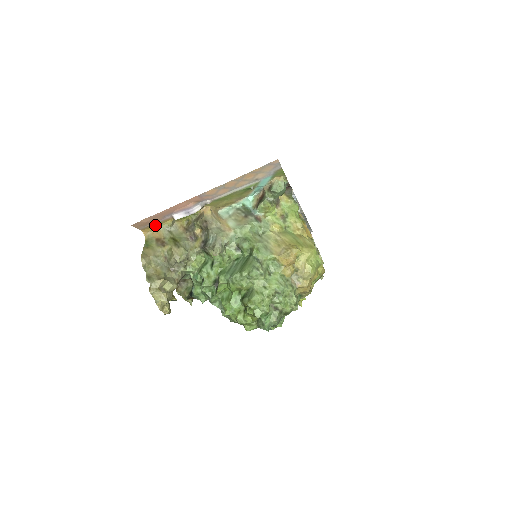
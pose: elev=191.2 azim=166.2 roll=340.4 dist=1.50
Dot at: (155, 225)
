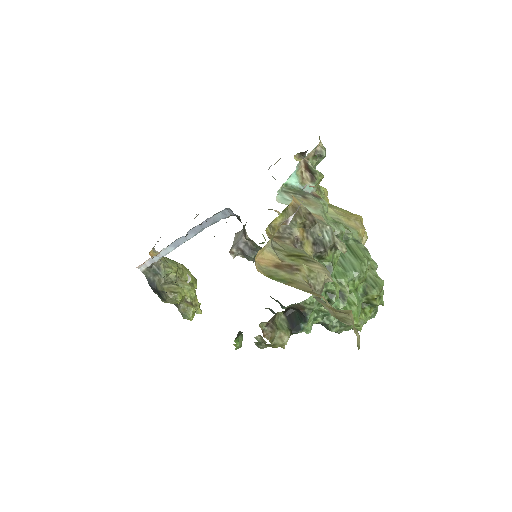
Dot at: occluded
